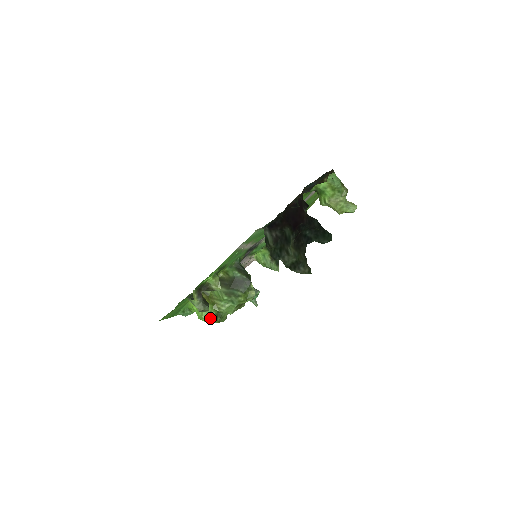
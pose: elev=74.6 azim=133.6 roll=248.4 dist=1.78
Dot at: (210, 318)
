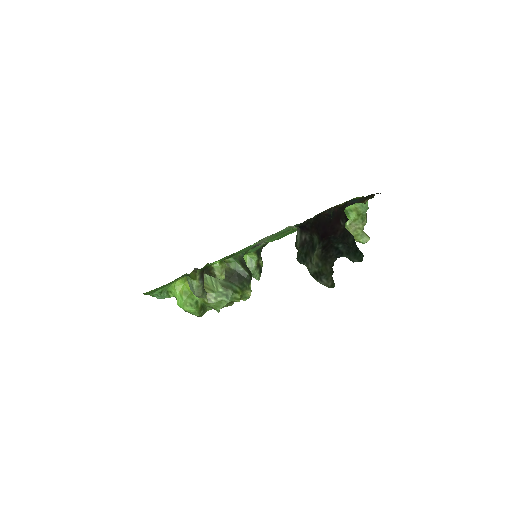
Dot at: (195, 308)
